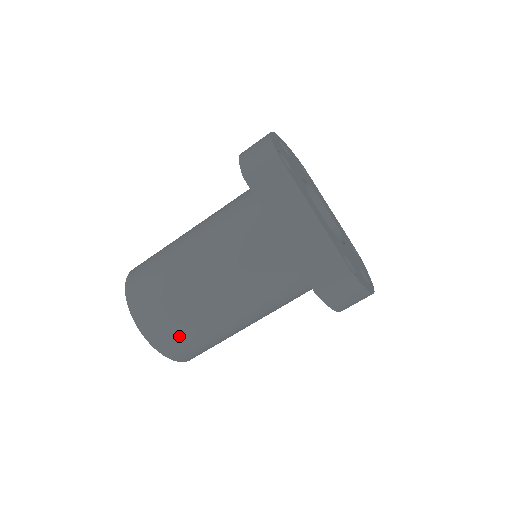
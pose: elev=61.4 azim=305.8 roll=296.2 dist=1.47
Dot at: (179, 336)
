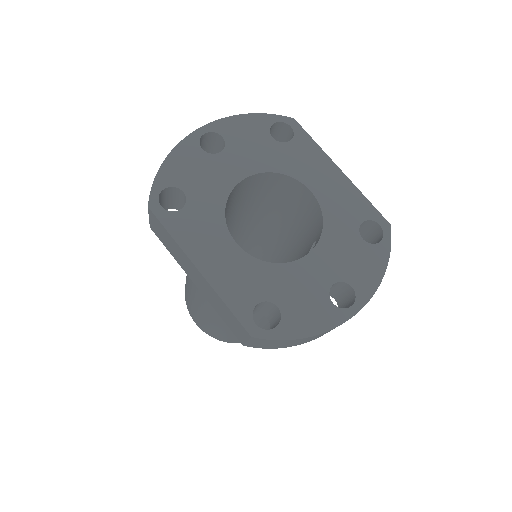
Dot at: (219, 334)
